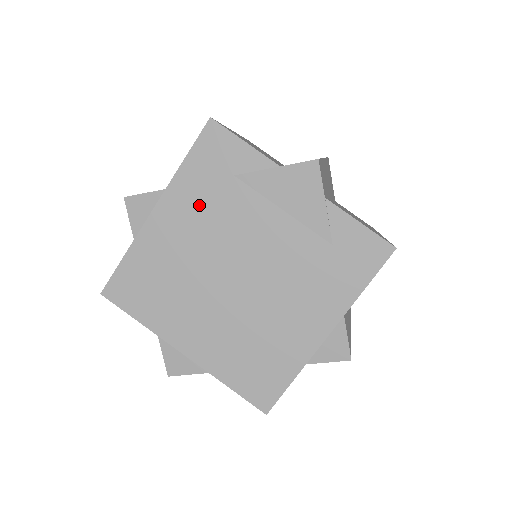
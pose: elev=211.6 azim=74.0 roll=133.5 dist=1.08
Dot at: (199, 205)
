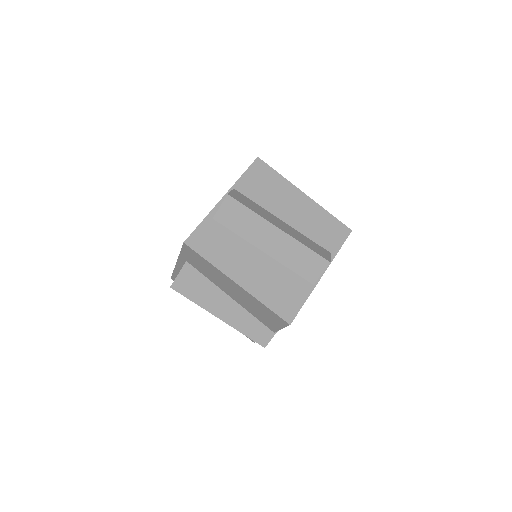
Dot at: occluded
